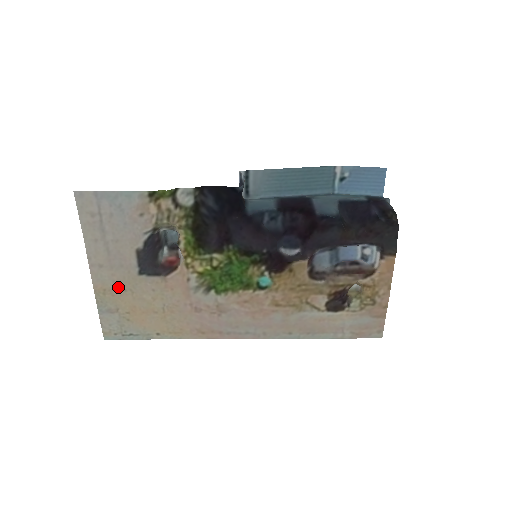
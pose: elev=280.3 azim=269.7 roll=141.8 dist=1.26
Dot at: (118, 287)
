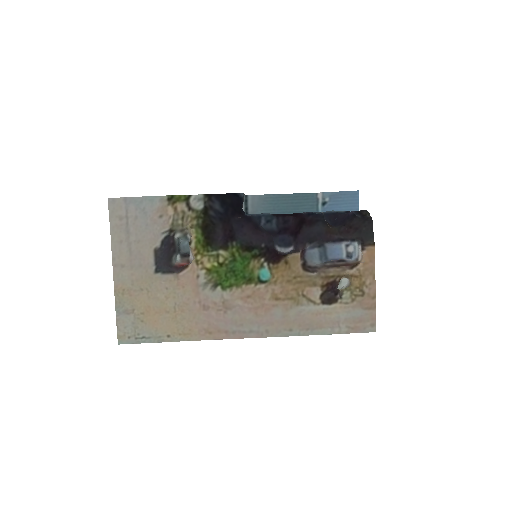
Dot at: (136, 286)
